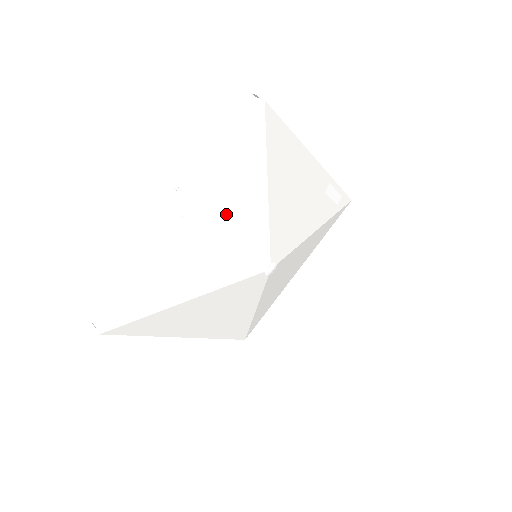
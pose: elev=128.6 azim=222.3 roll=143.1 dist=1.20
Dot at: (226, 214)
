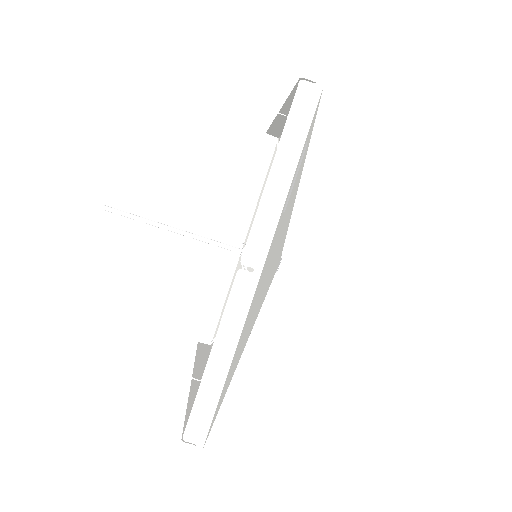
Dot at: occluded
